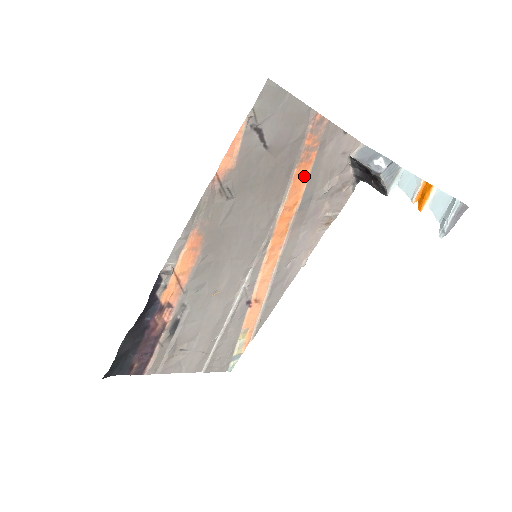
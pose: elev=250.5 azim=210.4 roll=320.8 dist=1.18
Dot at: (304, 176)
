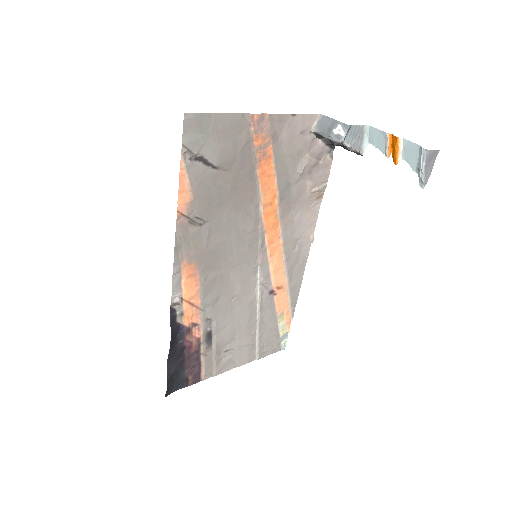
Dot at: (270, 171)
